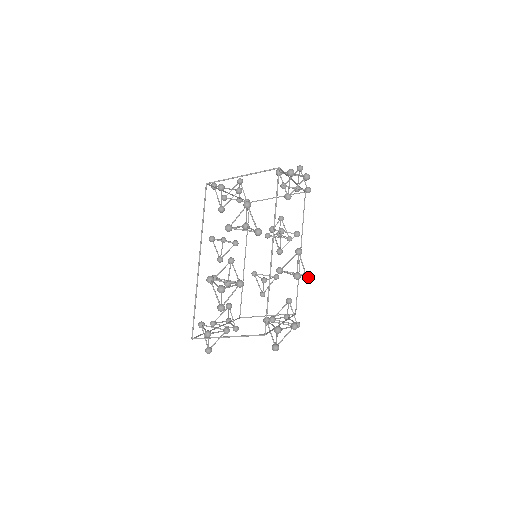
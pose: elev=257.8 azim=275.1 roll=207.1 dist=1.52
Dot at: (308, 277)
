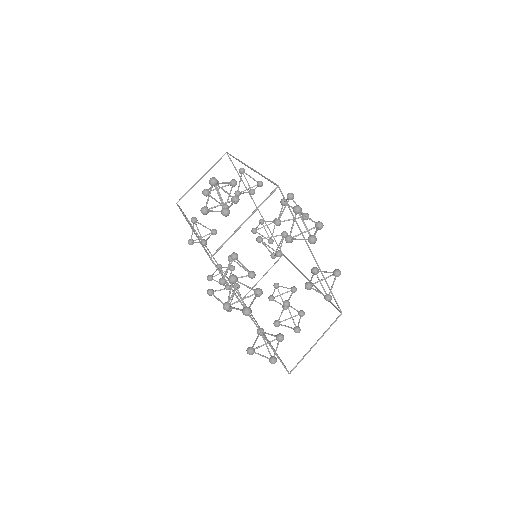
Dot at: (307, 215)
